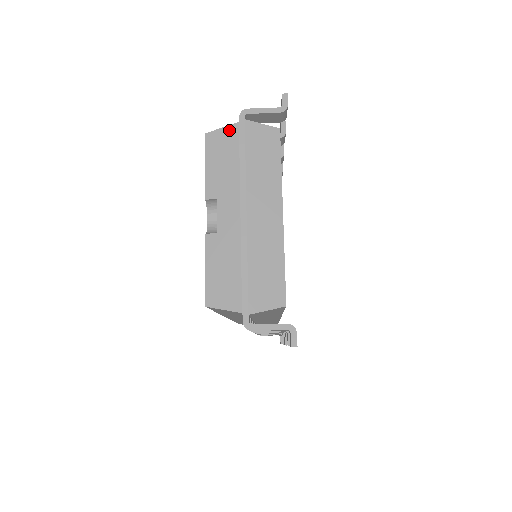
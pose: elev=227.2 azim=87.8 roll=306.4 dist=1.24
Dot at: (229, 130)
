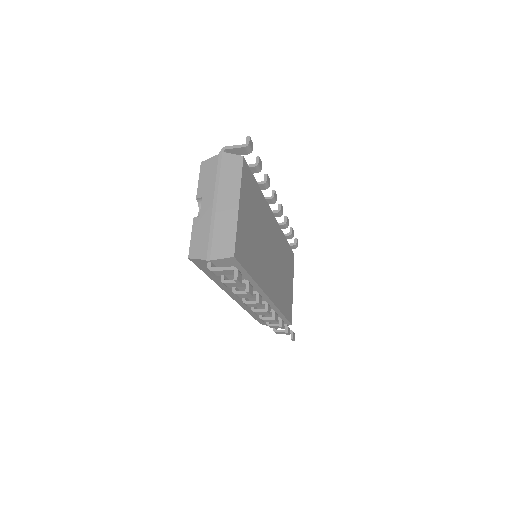
Dot at: (213, 159)
